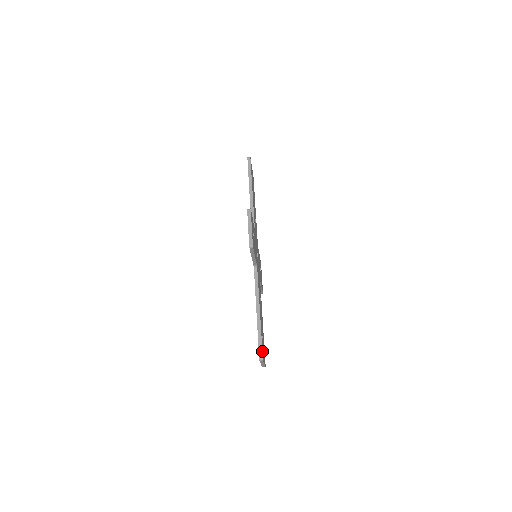
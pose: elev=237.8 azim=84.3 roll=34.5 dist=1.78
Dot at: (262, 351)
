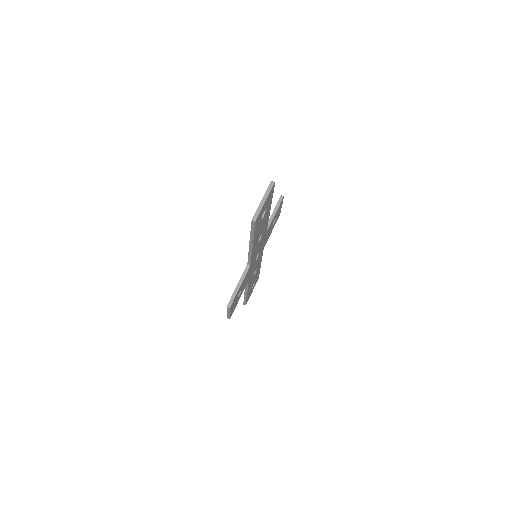
Dot at: occluded
